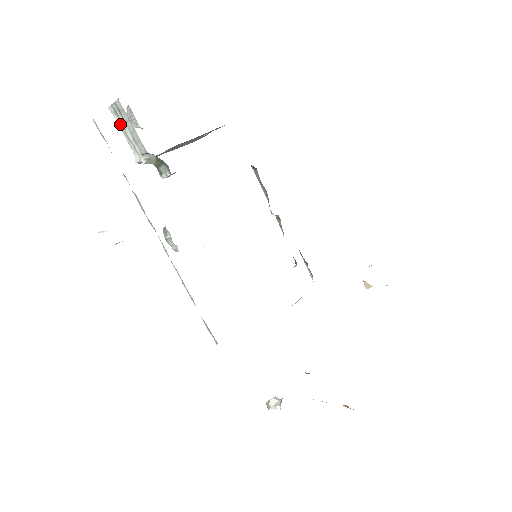
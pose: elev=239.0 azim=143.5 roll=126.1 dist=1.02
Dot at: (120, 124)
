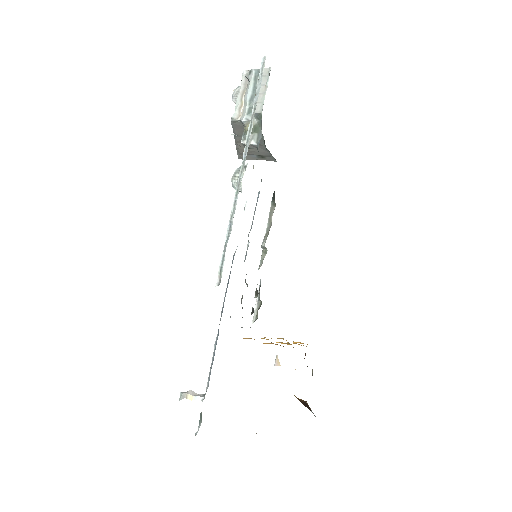
Dot at: (243, 86)
